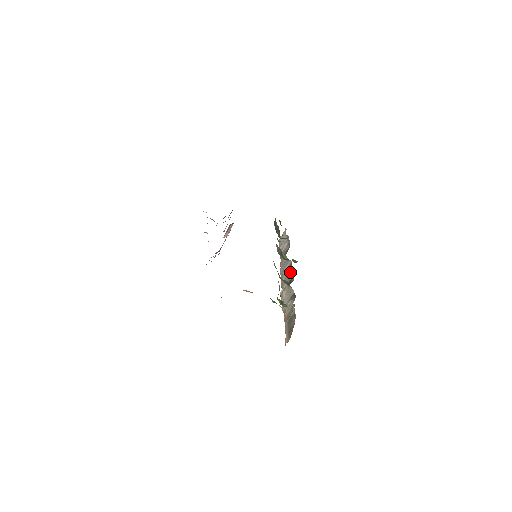
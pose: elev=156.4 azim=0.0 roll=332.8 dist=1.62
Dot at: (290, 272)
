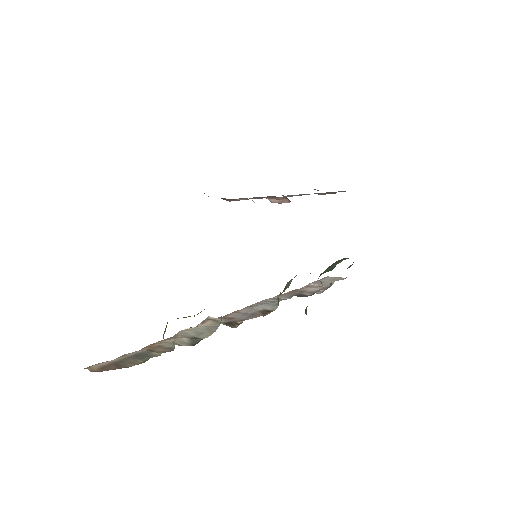
Dot at: (252, 316)
